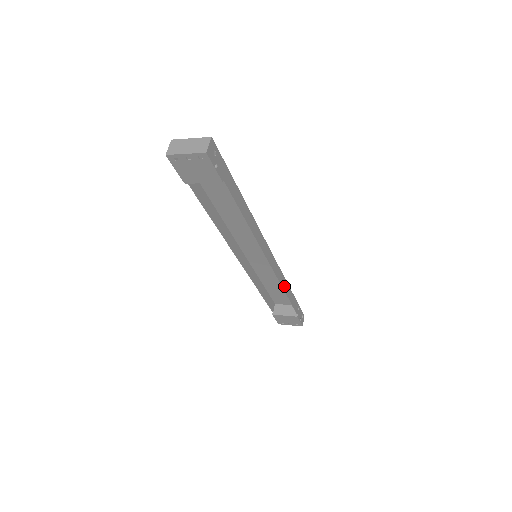
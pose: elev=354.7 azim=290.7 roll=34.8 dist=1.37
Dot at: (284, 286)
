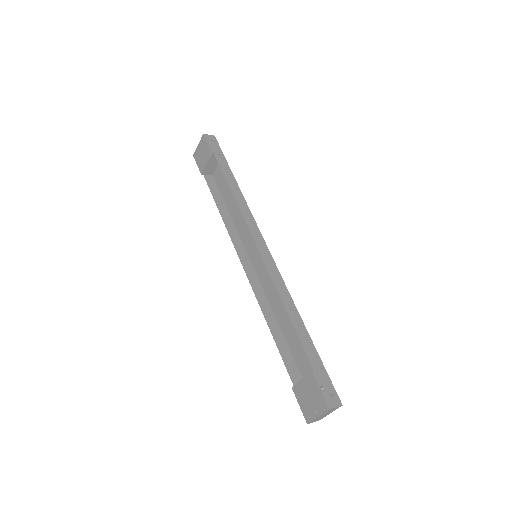
Dot at: (284, 298)
